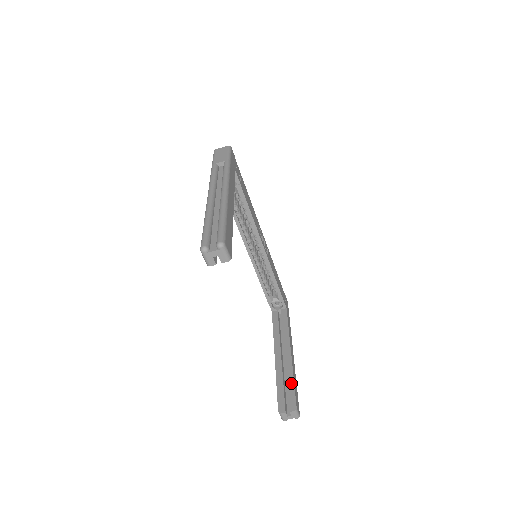
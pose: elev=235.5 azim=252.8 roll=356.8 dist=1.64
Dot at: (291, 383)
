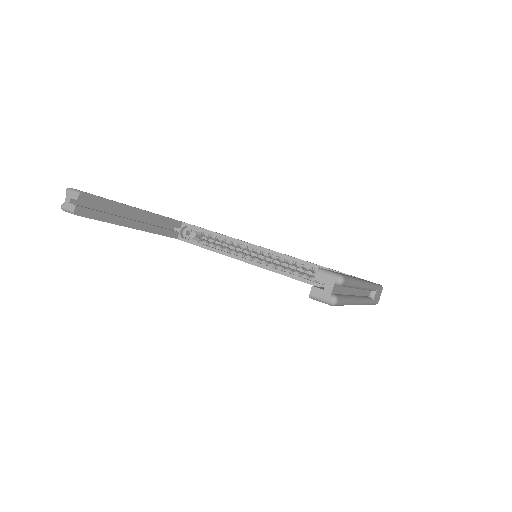
Dot at: occluded
